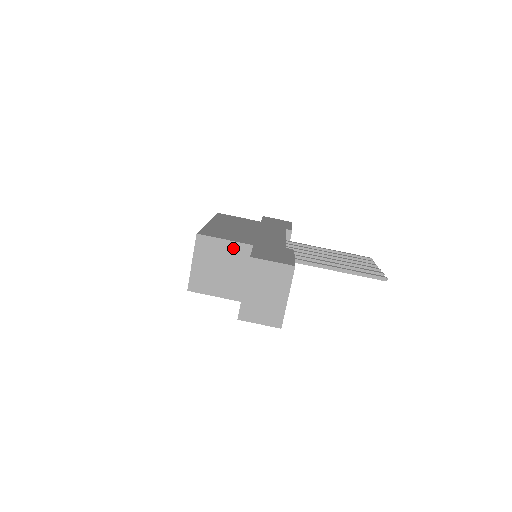
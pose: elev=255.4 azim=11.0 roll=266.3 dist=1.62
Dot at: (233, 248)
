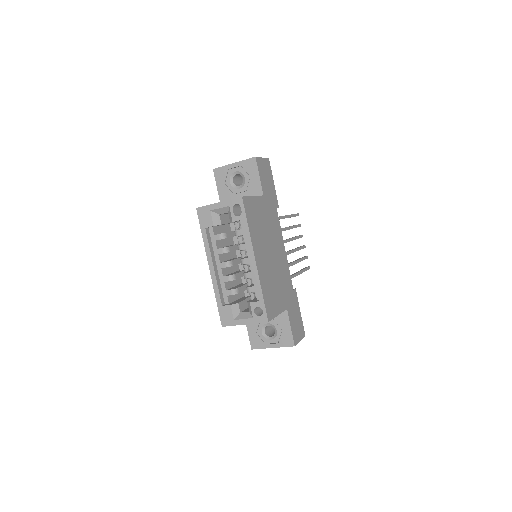
Dot at: occluded
